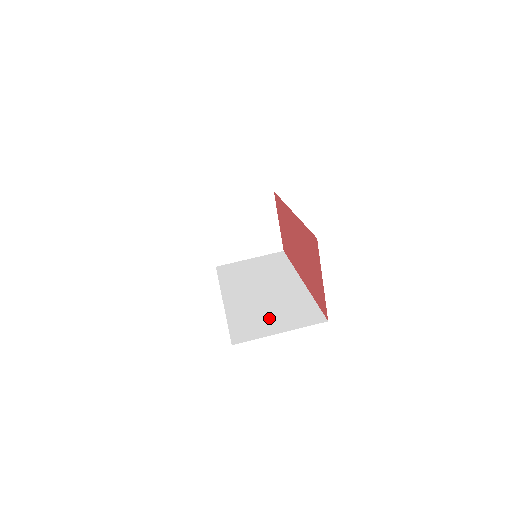
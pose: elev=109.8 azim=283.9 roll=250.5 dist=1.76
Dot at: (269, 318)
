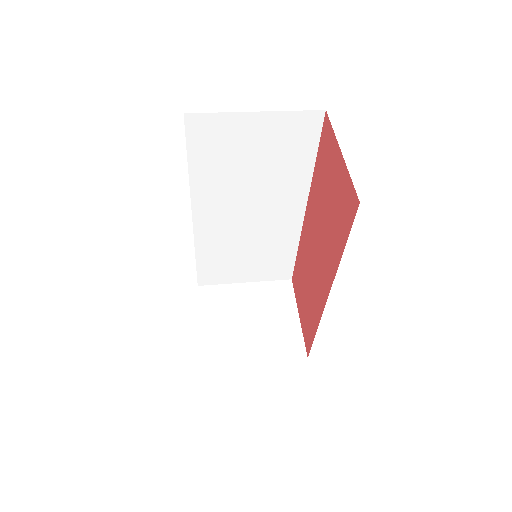
Dot at: occluded
